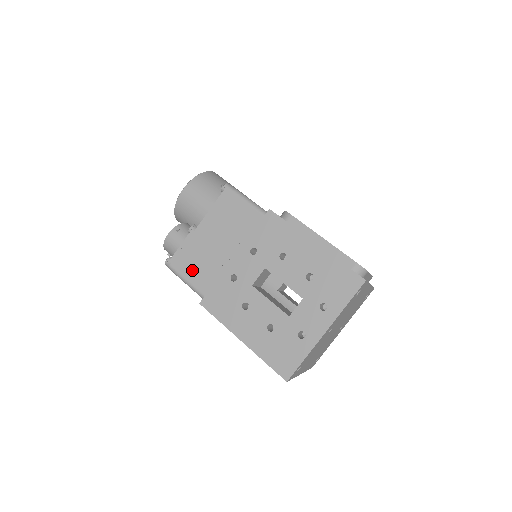
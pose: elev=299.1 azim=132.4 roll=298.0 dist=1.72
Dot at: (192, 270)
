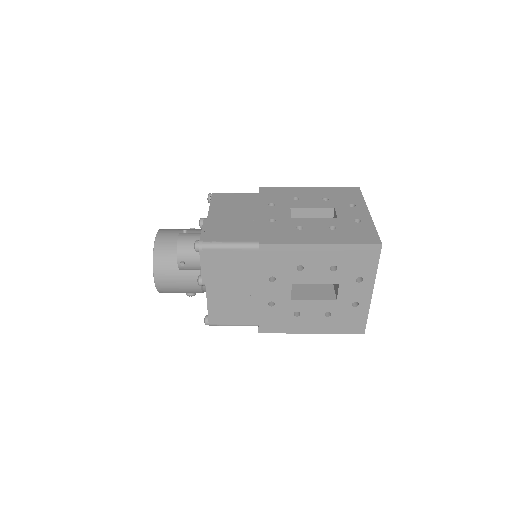
Dot at: (229, 235)
